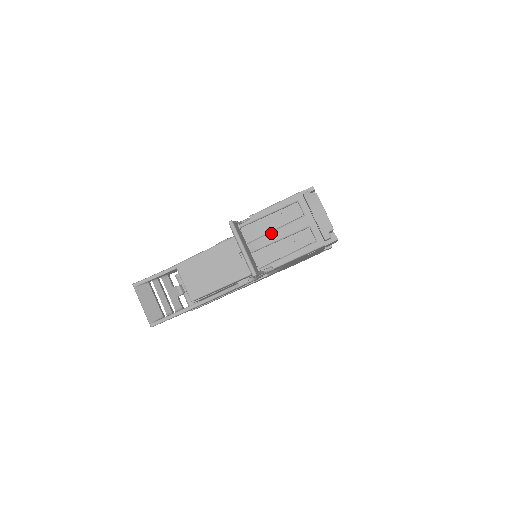
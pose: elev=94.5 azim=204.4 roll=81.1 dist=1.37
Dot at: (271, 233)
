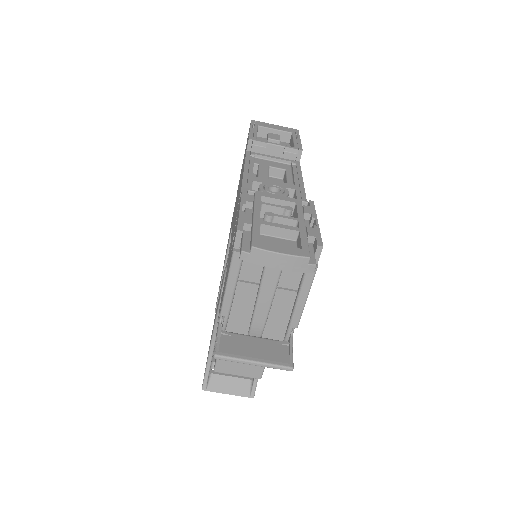
Dot at: (257, 308)
